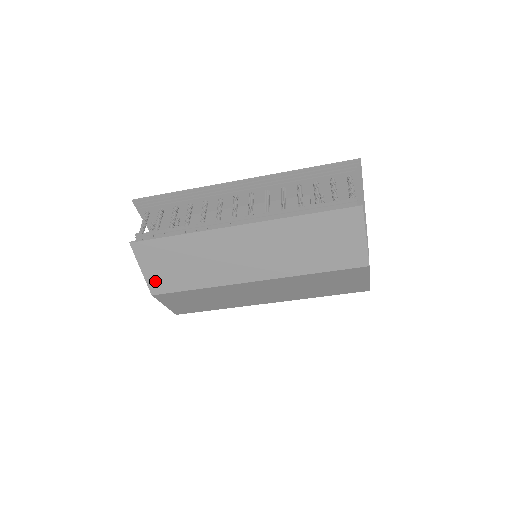
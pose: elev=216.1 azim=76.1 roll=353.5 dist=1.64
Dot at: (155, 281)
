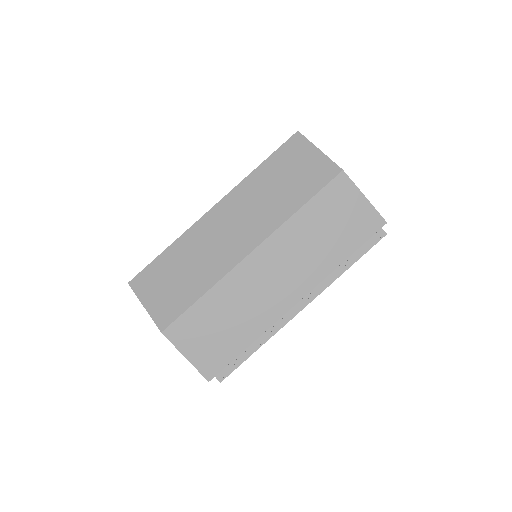
Dot at: (160, 312)
